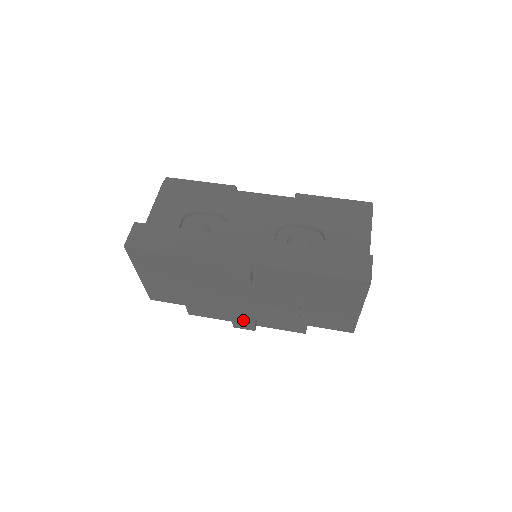
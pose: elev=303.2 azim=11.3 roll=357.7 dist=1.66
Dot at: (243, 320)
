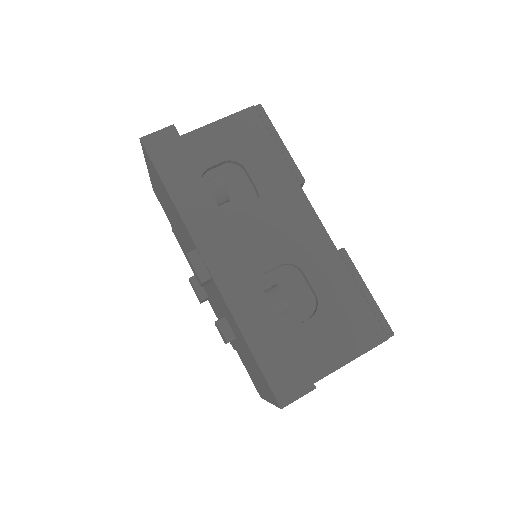
Dot at: (196, 288)
